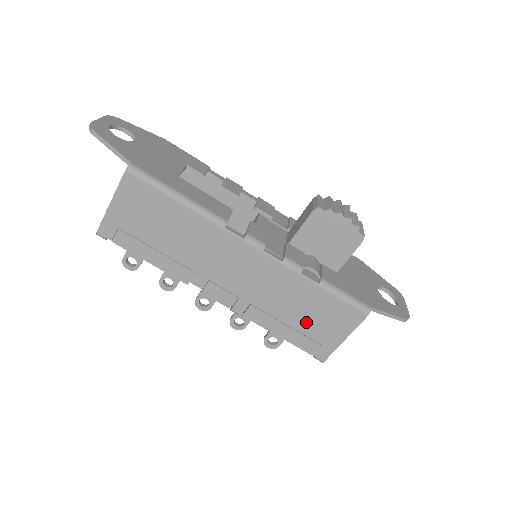
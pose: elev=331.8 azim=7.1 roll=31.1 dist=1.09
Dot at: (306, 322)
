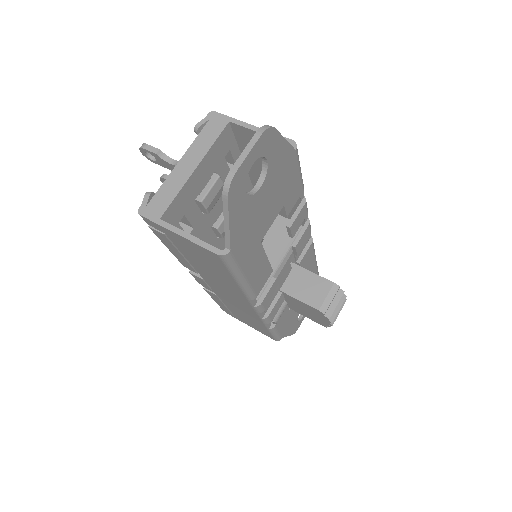
Dot at: (239, 315)
